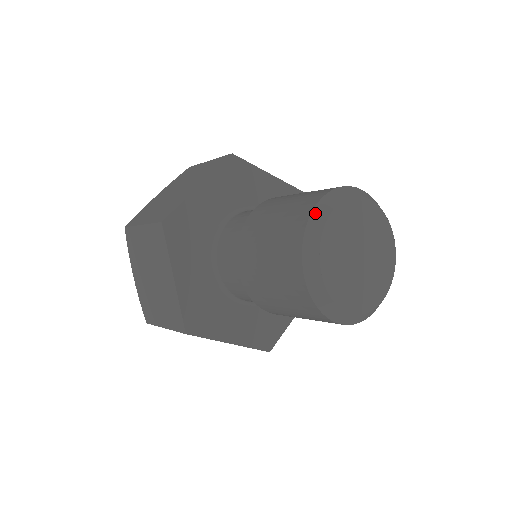
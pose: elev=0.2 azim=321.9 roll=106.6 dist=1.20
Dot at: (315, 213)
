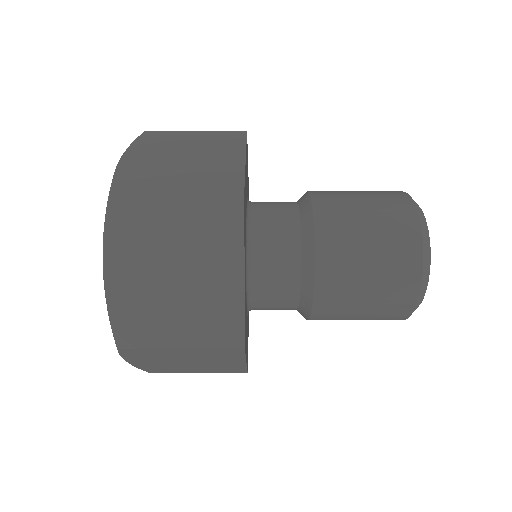
Dot at: (418, 209)
